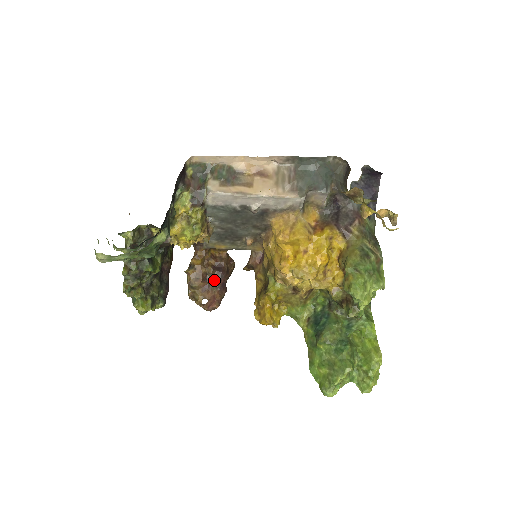
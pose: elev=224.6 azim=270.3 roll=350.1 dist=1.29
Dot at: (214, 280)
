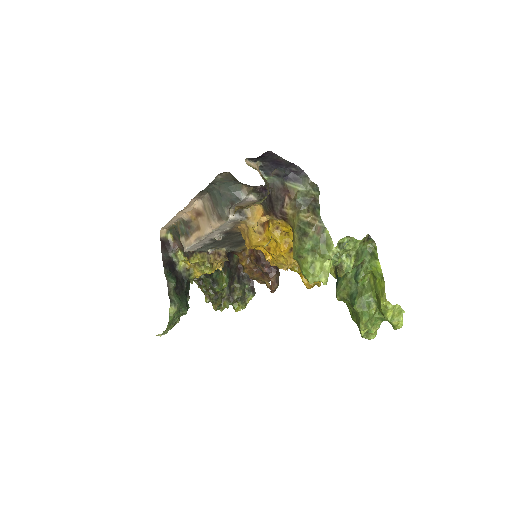
Dot at: occluded
